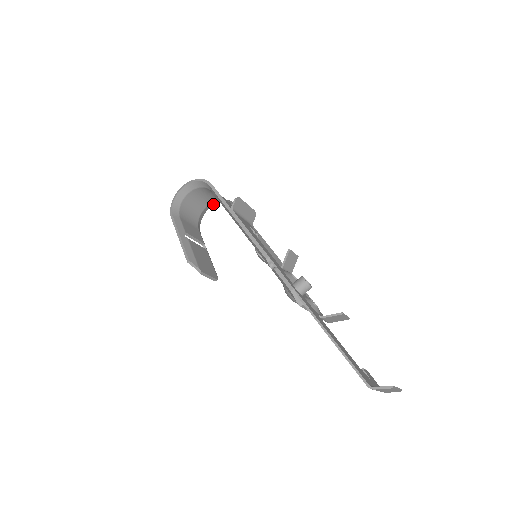
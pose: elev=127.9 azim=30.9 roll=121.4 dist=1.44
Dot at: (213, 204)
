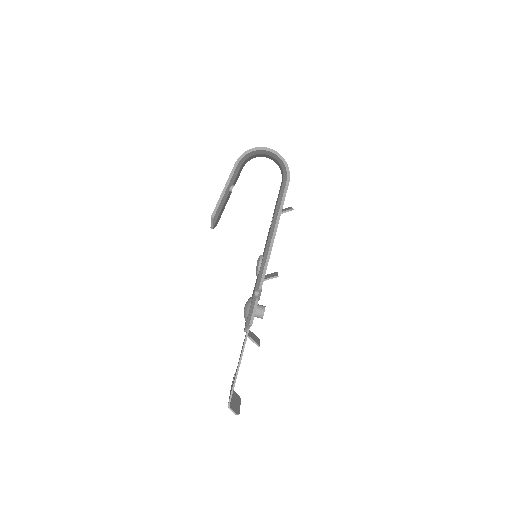
Dot at: occluded
